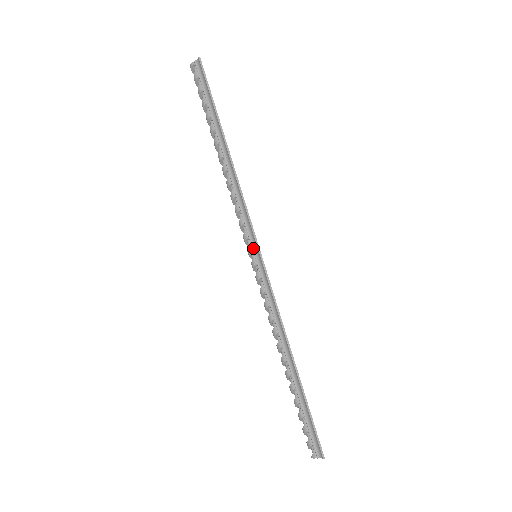
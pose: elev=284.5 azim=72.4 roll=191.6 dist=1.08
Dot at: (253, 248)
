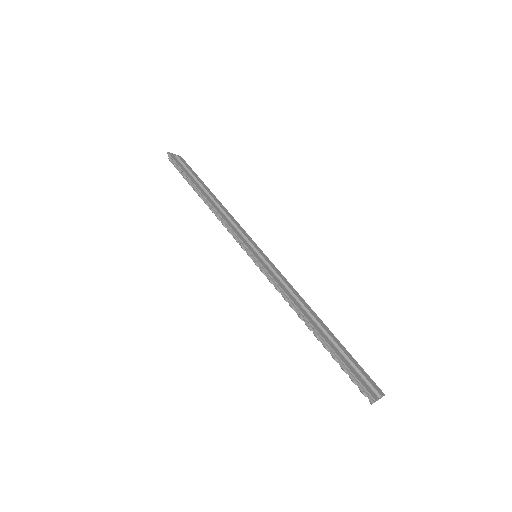
Dot at: (248, 252)
